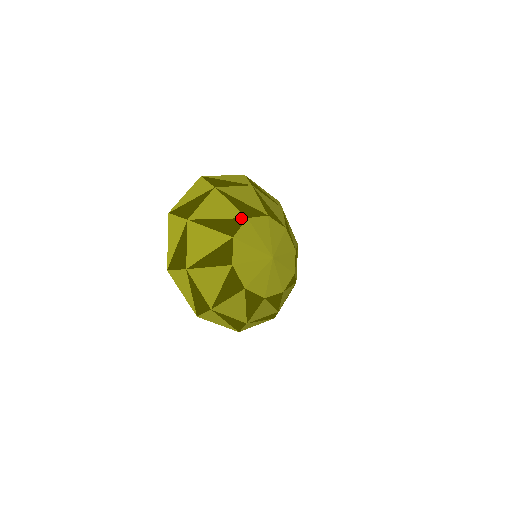
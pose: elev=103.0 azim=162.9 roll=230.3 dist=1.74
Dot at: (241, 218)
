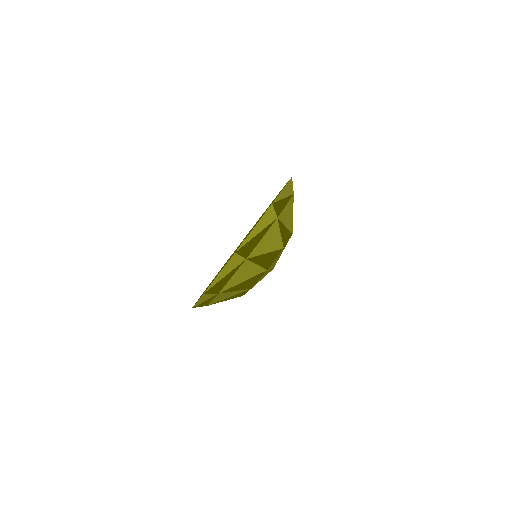
Dot at: (291, 232)
